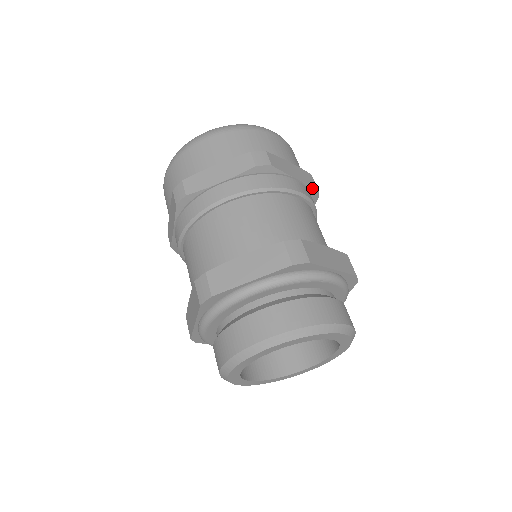
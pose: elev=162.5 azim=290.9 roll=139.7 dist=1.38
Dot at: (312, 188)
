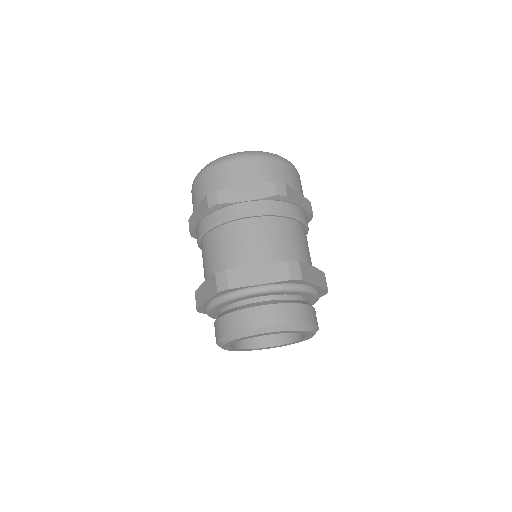
Dot at: (309, 214)
